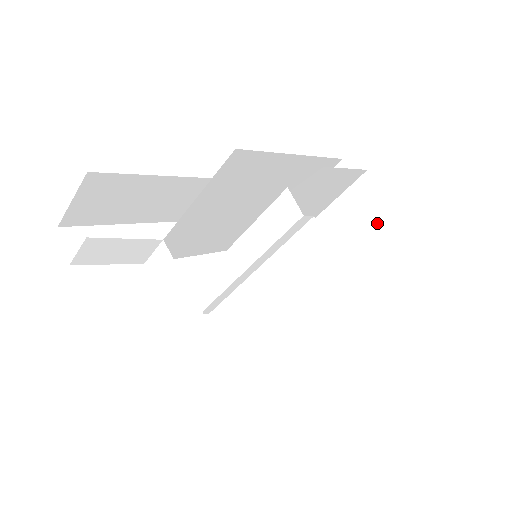
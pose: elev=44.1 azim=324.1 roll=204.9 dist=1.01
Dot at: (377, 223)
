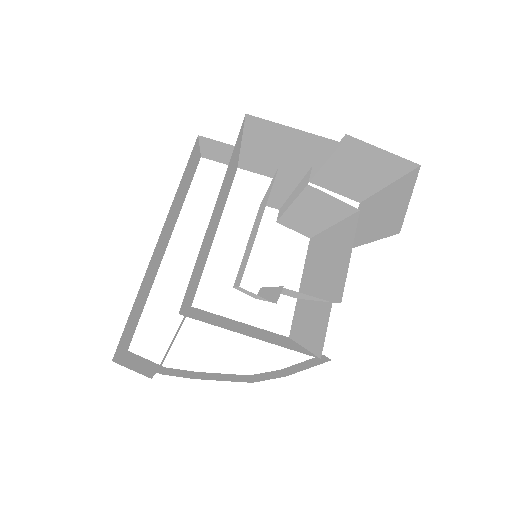
Dot at: (333, 204)
